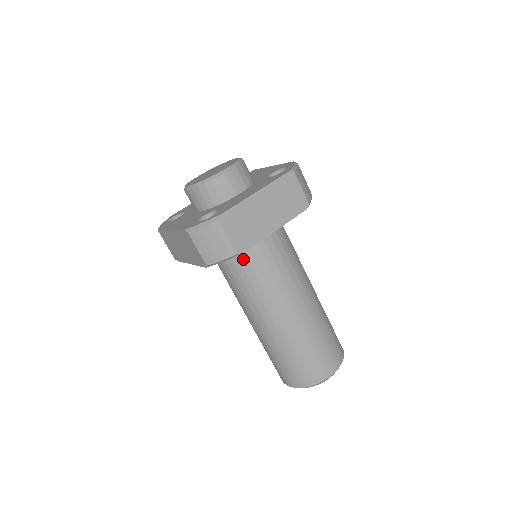
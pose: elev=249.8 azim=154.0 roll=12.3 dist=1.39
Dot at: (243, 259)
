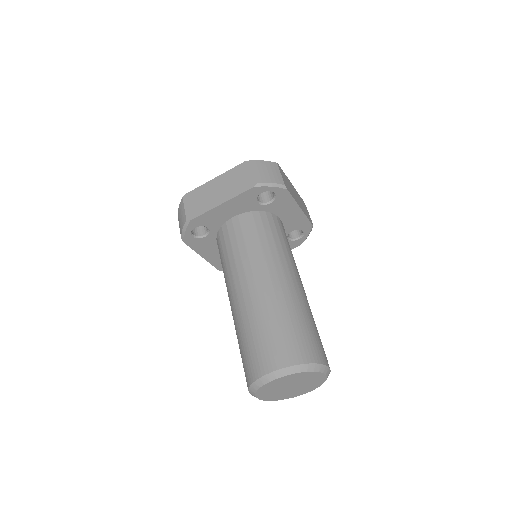
Dot at: (266, 223)
